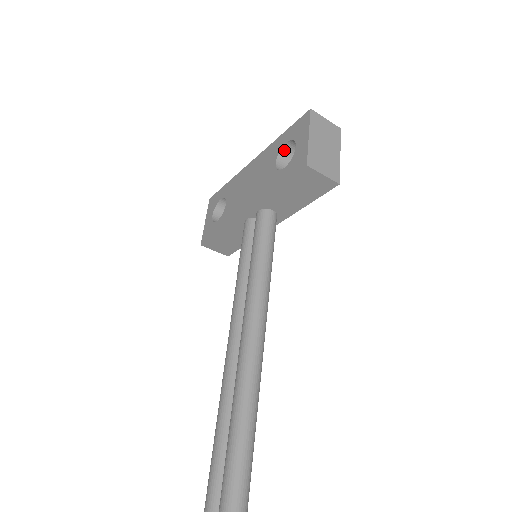
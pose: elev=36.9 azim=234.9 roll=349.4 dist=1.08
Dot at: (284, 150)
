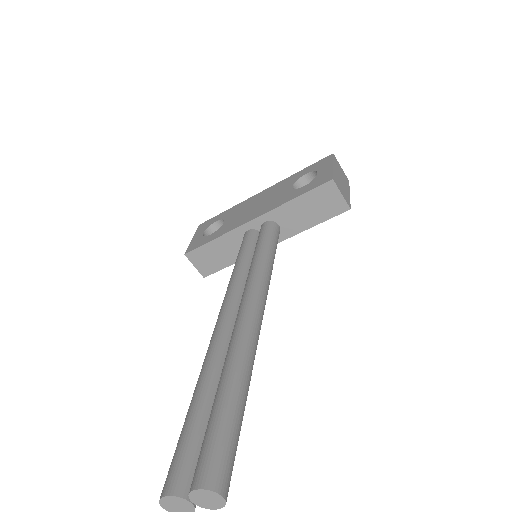
Dot at: (301, 180)
